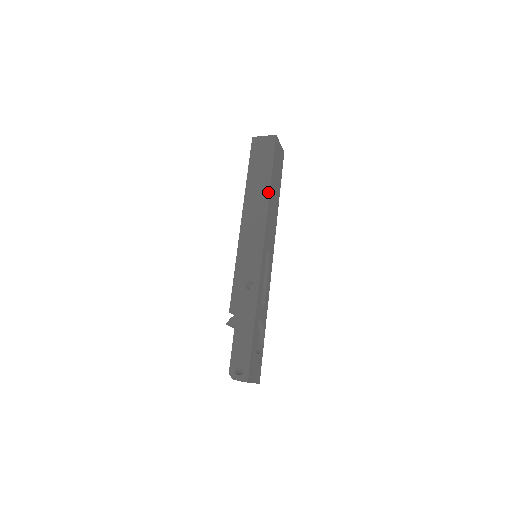
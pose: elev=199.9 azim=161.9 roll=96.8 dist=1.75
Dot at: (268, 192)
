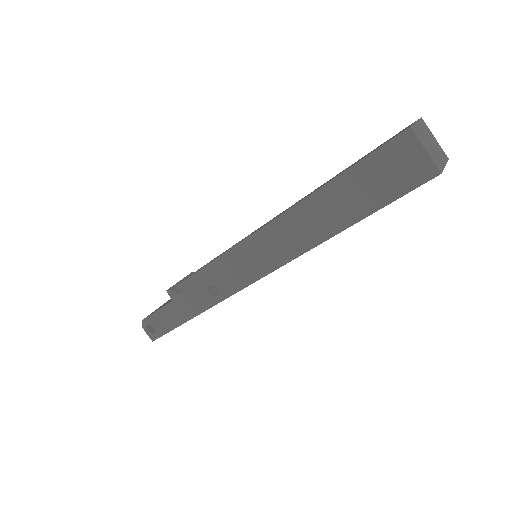
Dot at: (329, 236)
